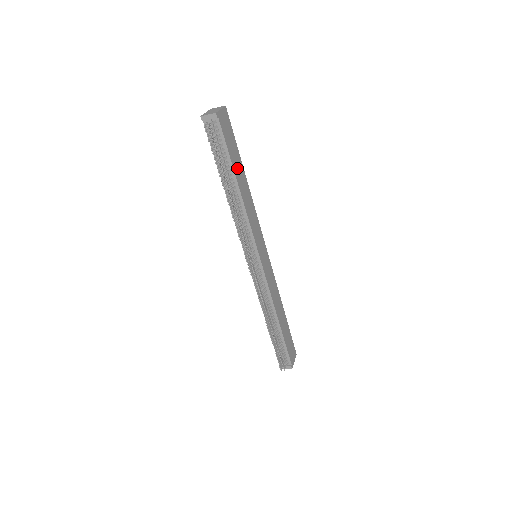
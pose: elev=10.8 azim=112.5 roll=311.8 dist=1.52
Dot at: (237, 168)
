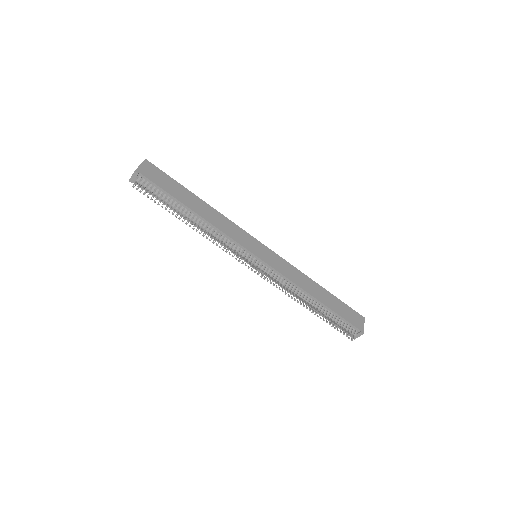
Dot at: (185, 198)
